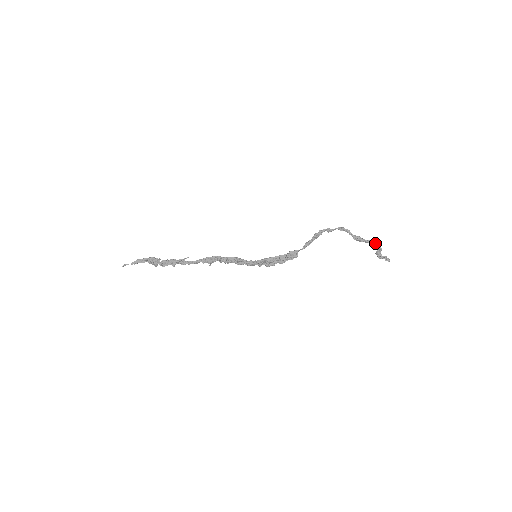
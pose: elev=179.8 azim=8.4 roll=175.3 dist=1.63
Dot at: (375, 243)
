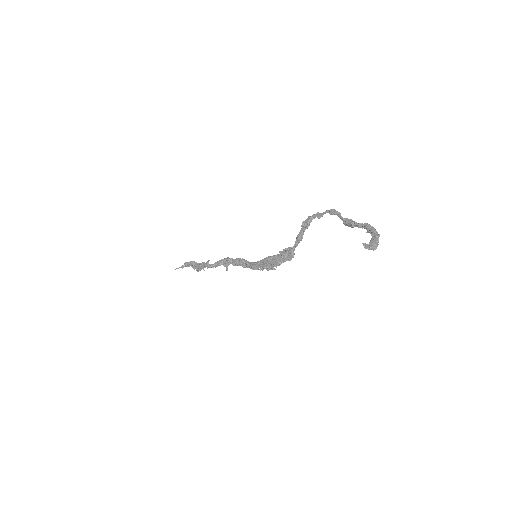
Dot at: (368, 227)
